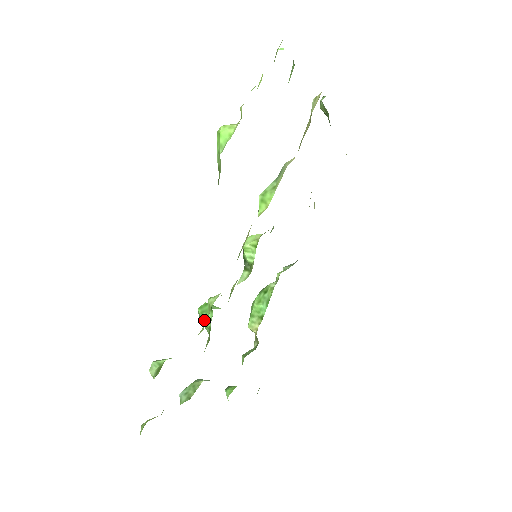
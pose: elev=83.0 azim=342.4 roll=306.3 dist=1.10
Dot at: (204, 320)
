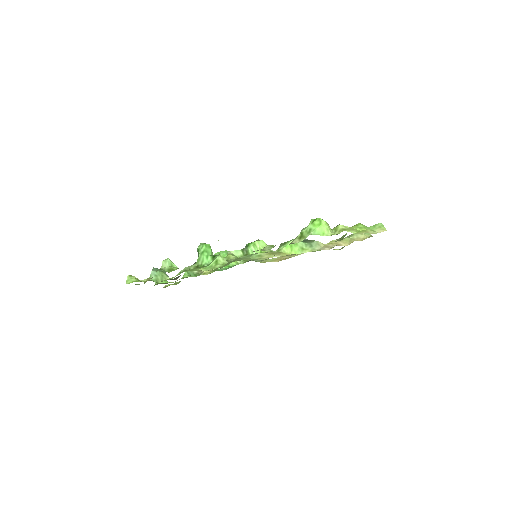
Dot at: (203, 257)
